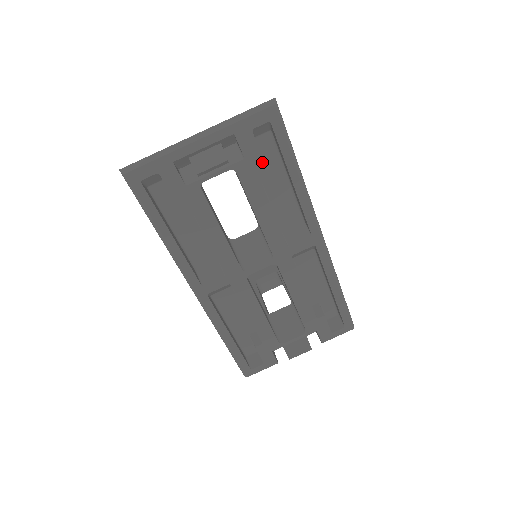
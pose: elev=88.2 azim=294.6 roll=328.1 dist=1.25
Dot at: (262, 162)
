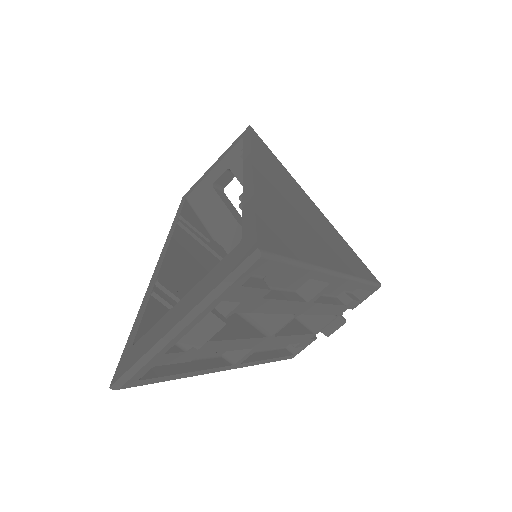
Dot at: (262, 290)
